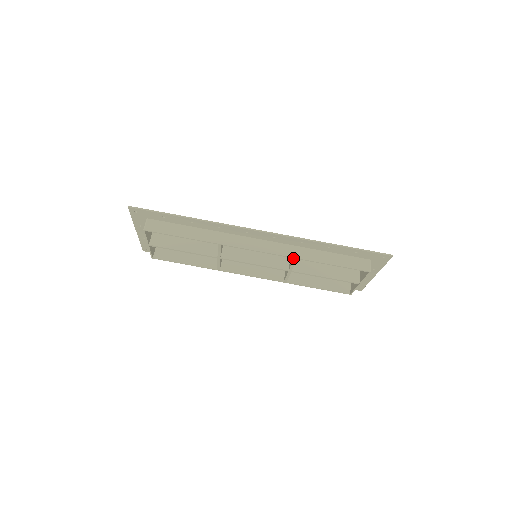
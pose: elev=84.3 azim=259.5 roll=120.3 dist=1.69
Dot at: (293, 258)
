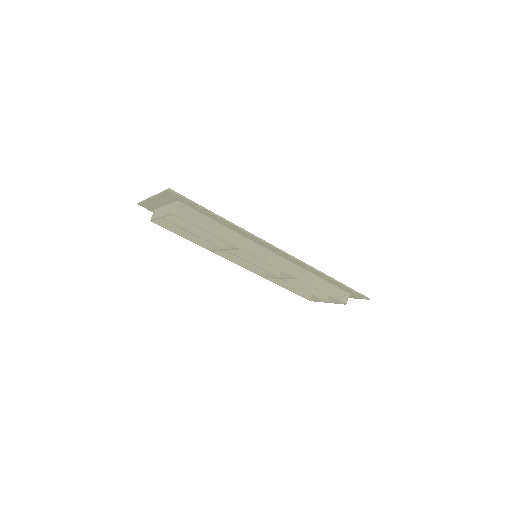
Dot at: (294, 277)
